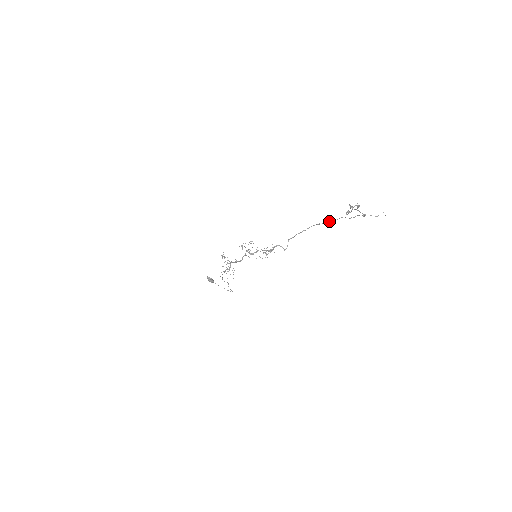
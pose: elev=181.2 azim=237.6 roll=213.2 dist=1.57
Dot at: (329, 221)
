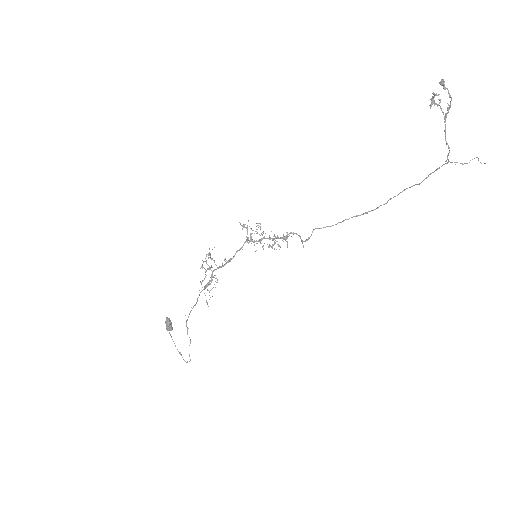
Dot at: occluded
